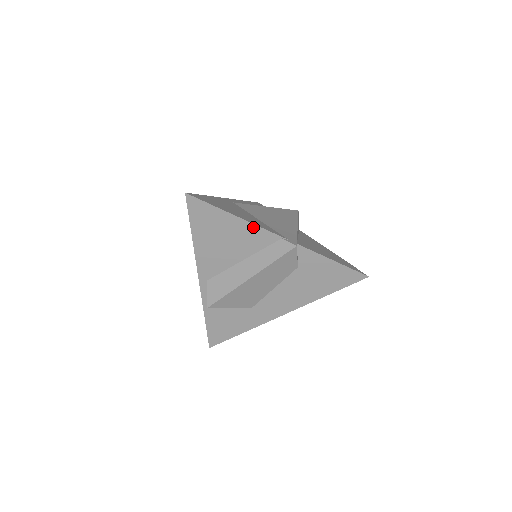
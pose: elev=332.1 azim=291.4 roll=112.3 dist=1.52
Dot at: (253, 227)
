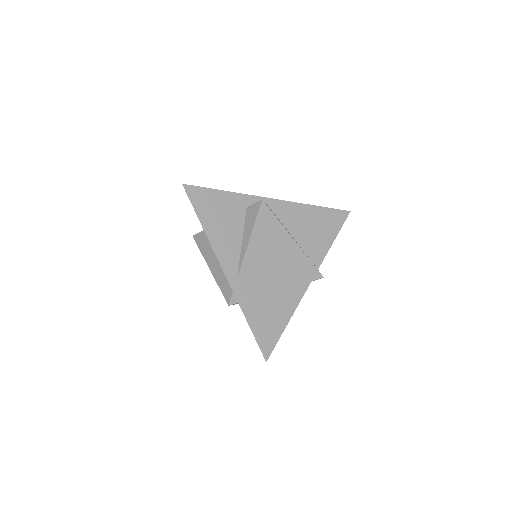
Dot at: (296, 304)
